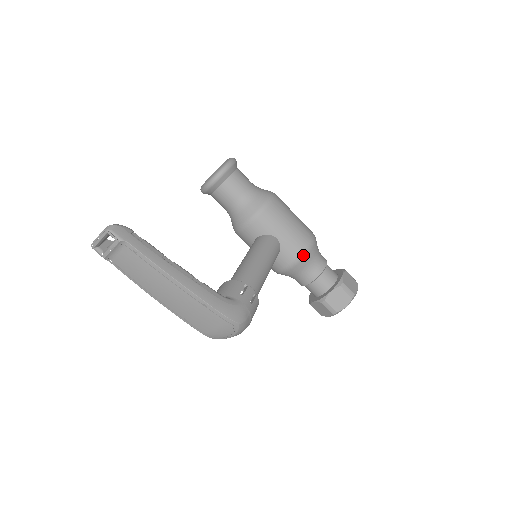
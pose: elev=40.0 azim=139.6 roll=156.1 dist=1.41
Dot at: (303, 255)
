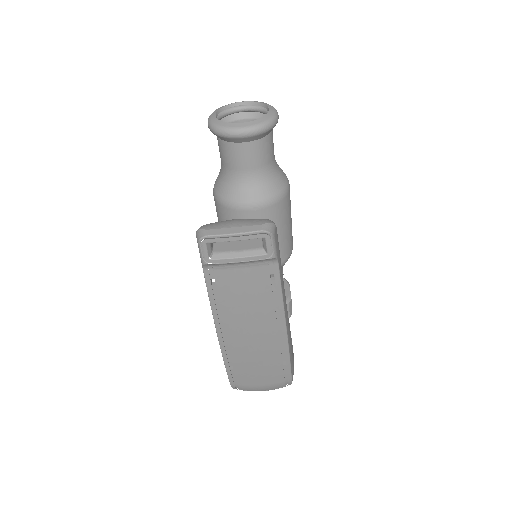
Dot at: (283, 263)
